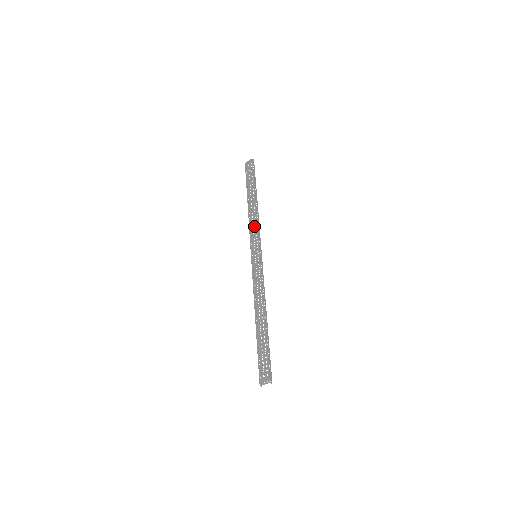
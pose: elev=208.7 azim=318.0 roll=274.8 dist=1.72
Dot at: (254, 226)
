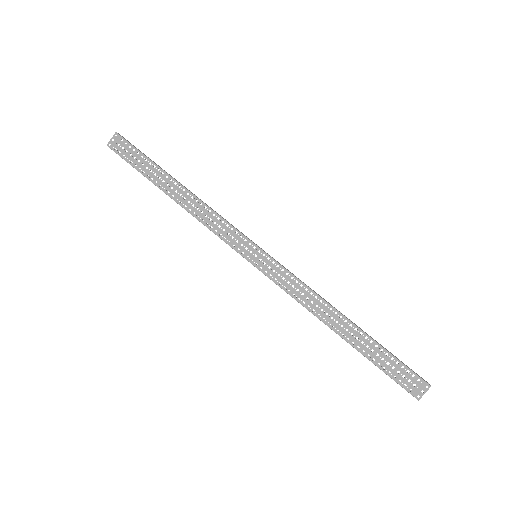
Dot at: (215, 220)
